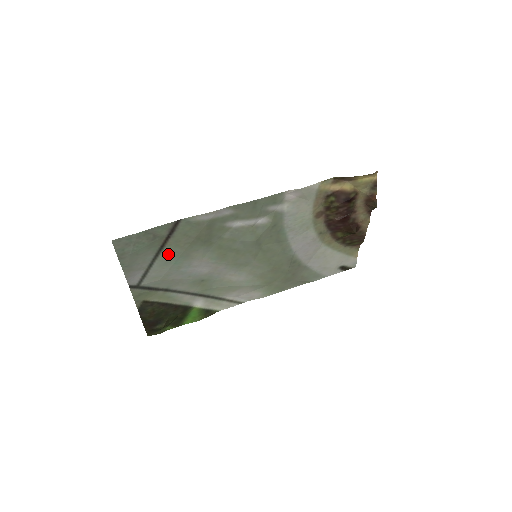
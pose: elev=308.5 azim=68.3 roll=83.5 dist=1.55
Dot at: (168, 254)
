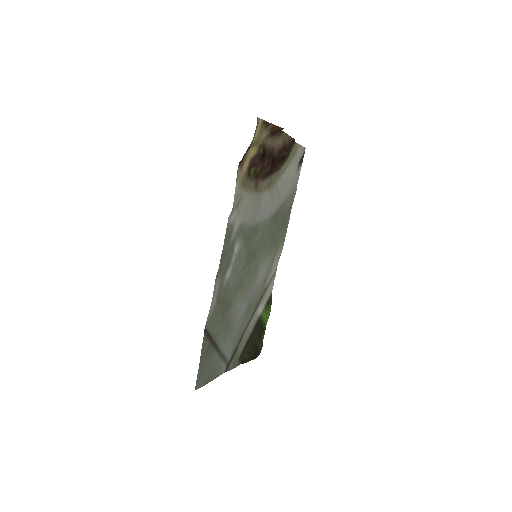
Dot at: (221, 339)
